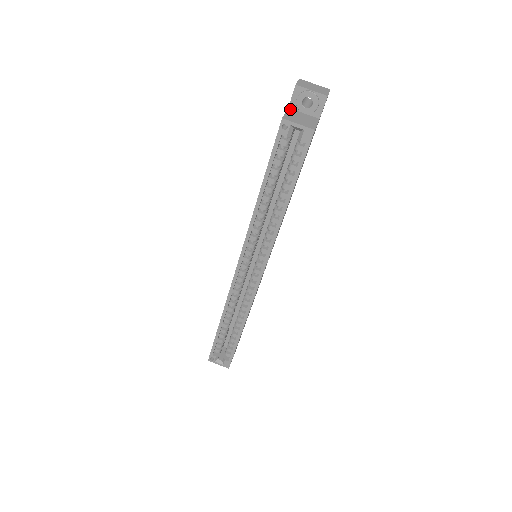
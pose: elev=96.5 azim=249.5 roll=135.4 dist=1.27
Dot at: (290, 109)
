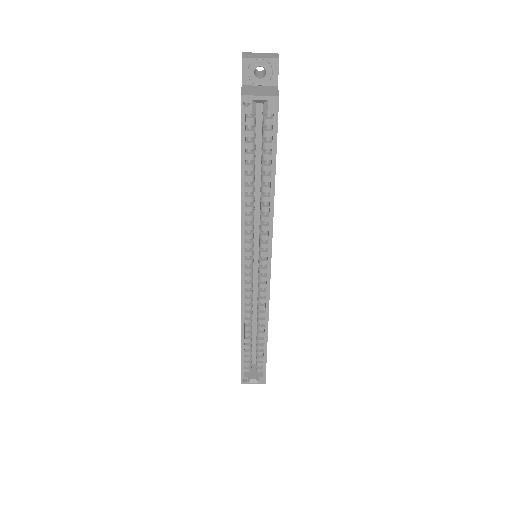
Dot at: (244, 86)
